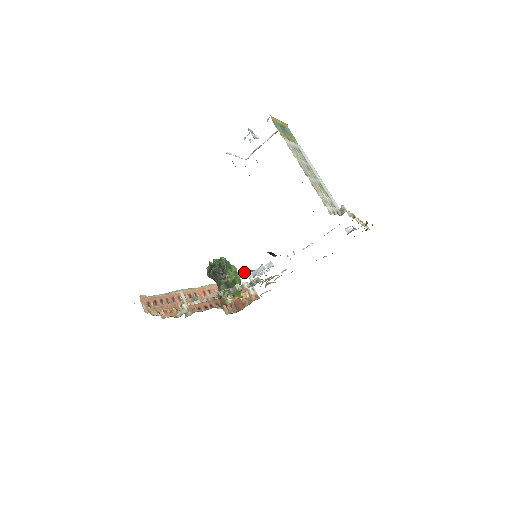
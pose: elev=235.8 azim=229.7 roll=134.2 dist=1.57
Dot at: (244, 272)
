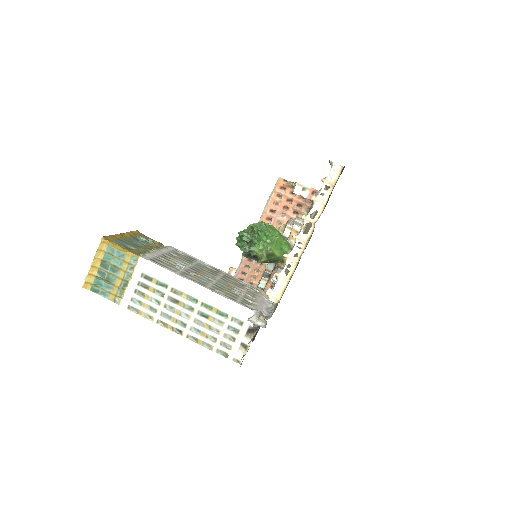
Dot at: occluded
